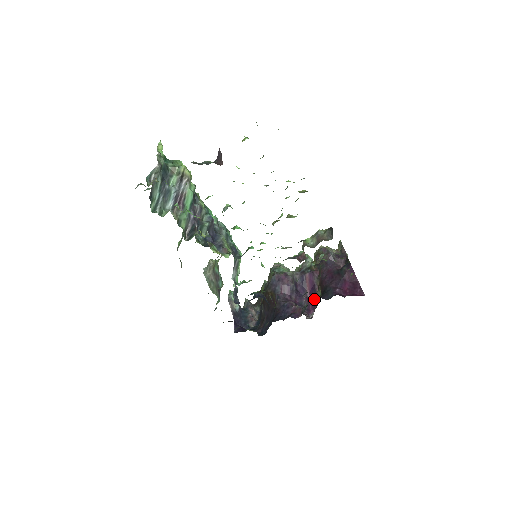
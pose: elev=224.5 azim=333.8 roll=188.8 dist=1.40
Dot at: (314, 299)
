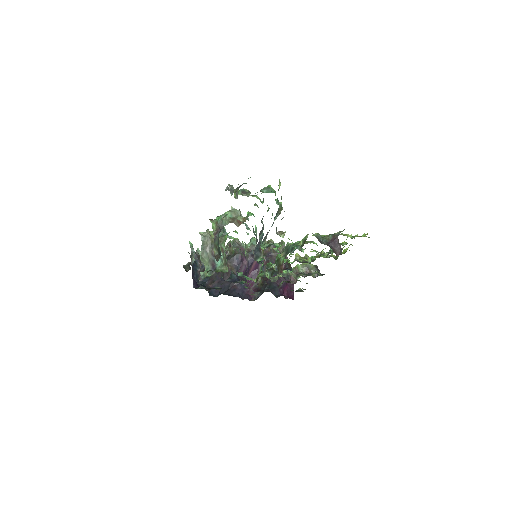
Dot at: occluded
